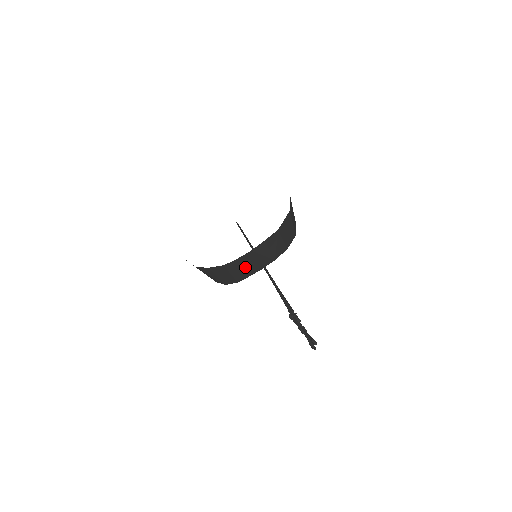
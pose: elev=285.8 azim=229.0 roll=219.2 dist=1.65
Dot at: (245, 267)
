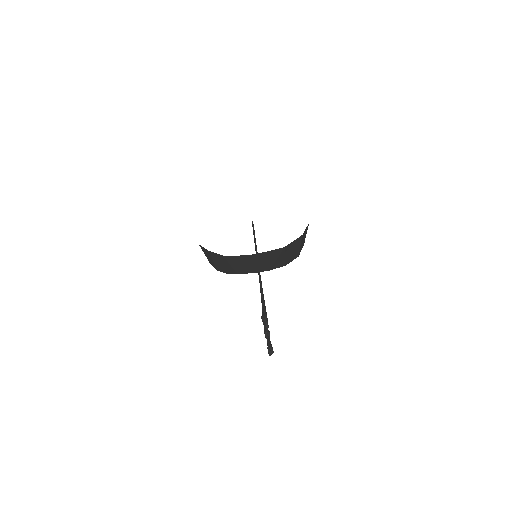
Dot at: (241, 265)
